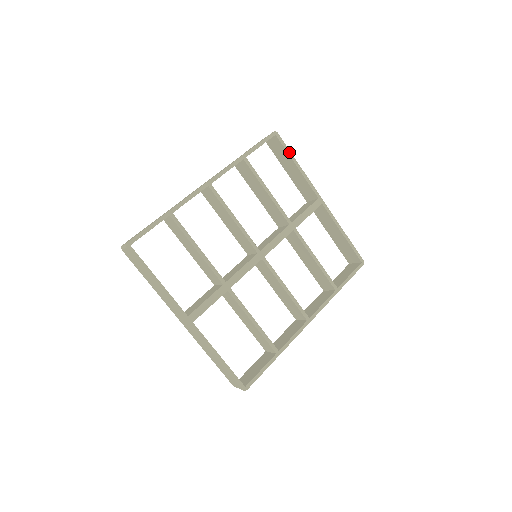
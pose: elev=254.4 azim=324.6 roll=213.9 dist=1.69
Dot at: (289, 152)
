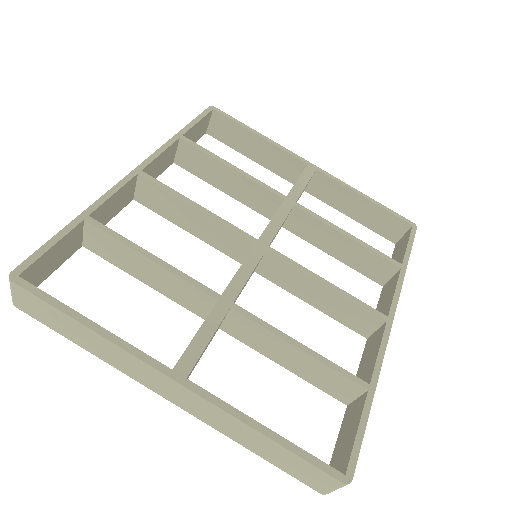
Dot at: (240, 123)
